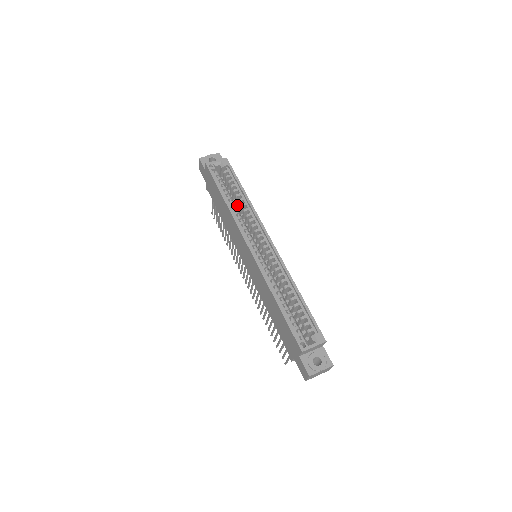
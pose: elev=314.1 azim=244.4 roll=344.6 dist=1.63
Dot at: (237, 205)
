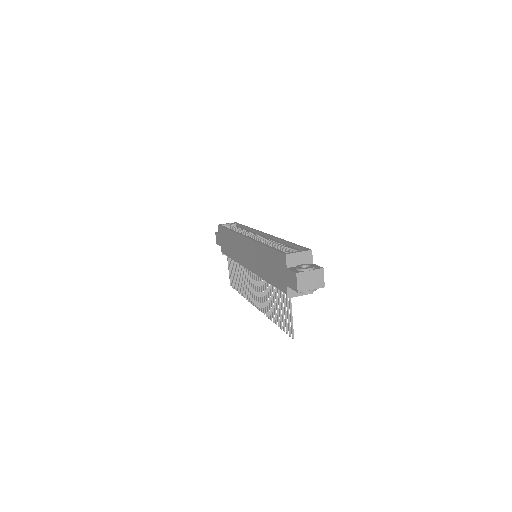
Dot at: occluded
